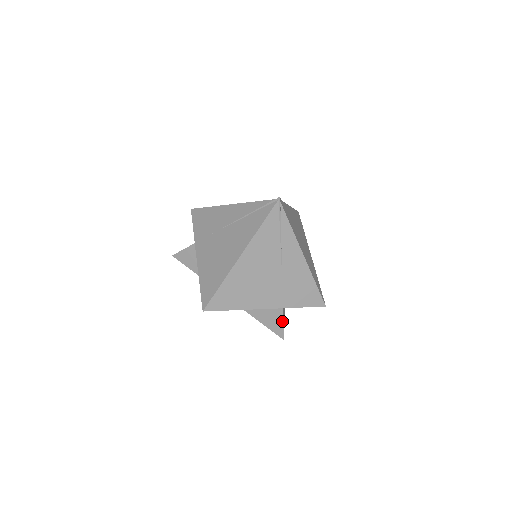
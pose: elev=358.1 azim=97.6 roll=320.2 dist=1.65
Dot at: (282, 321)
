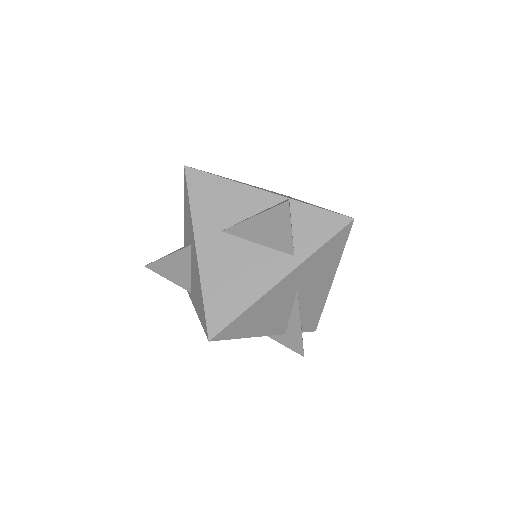
Dot at: occluded
